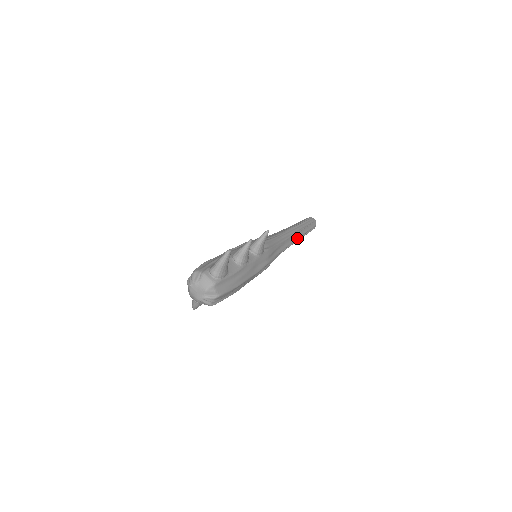
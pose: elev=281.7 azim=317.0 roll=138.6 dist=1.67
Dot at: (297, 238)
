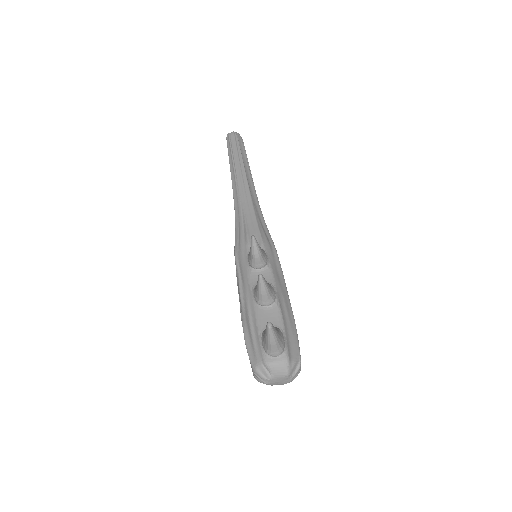
Dot at: (251, 179)
